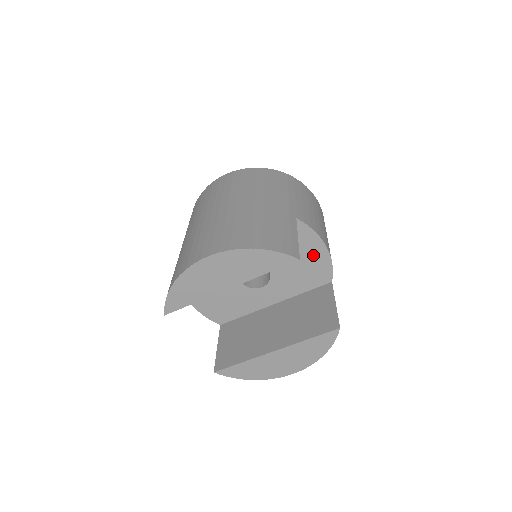
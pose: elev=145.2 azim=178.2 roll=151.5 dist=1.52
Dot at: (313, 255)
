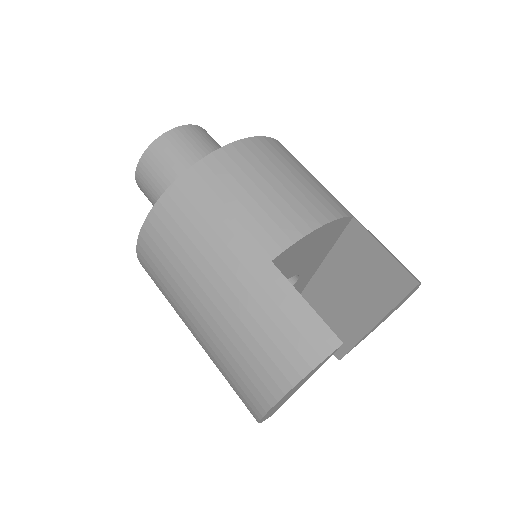
Dot at: (316, 239)
